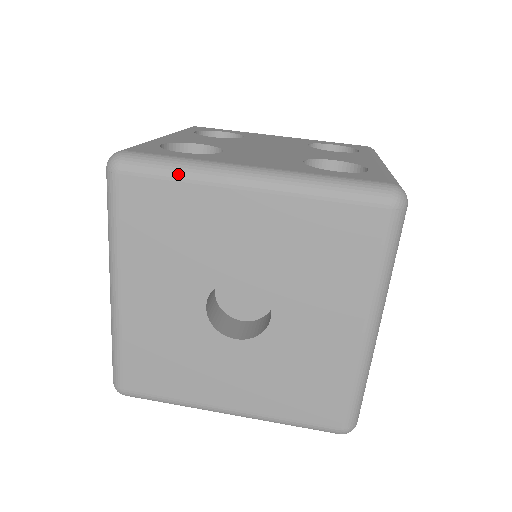
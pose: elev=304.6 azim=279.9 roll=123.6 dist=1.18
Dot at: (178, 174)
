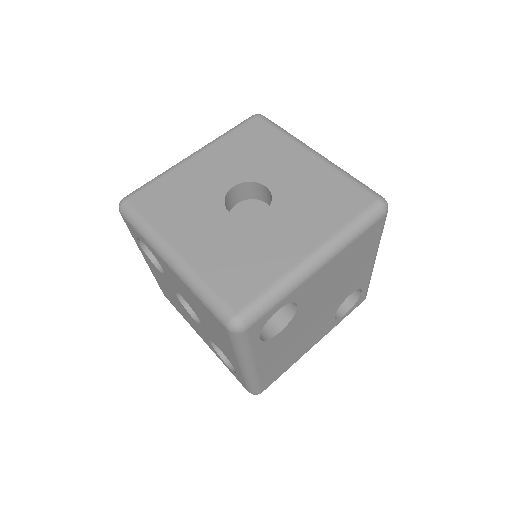
Dot at: (284, 132)
